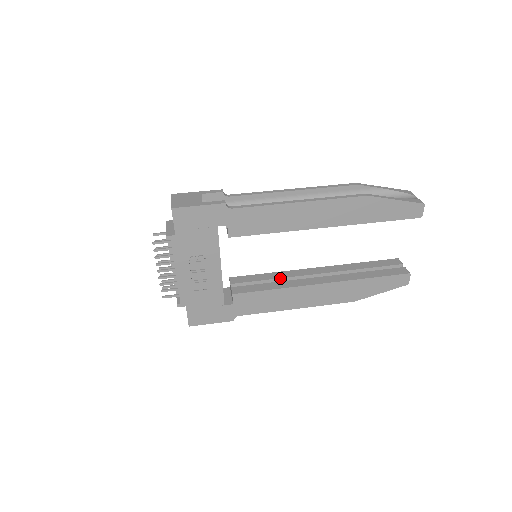
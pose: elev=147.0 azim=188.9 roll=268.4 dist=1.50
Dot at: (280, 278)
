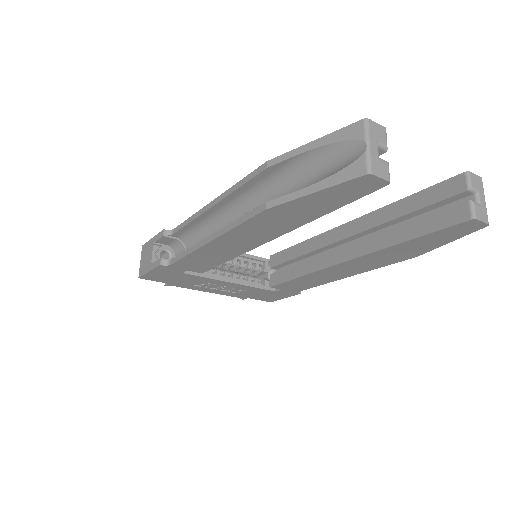
Dot at: (308, 253)
